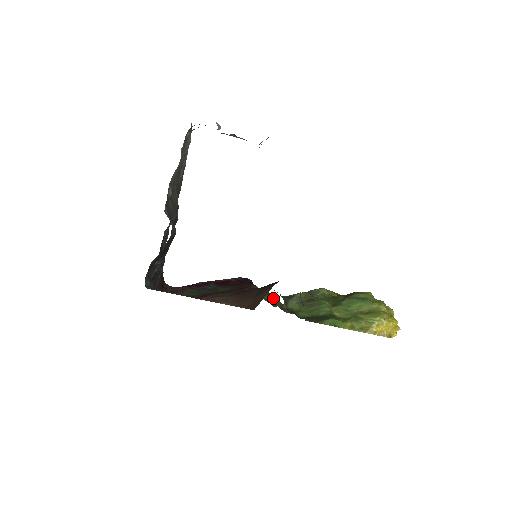
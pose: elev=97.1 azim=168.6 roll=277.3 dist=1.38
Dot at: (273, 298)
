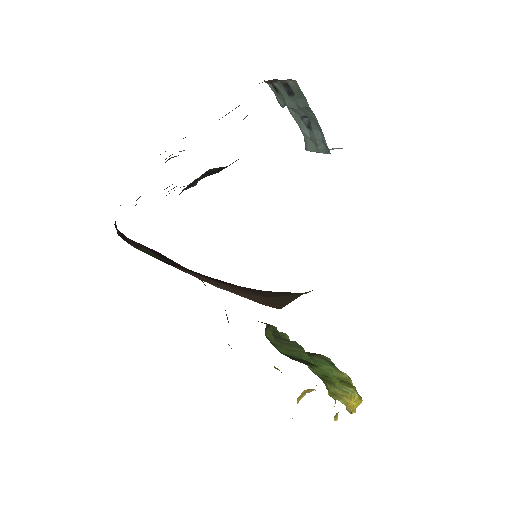
Dot at: (227, 318)
